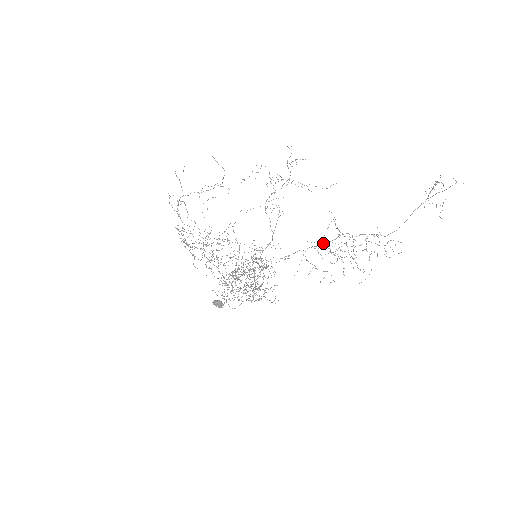
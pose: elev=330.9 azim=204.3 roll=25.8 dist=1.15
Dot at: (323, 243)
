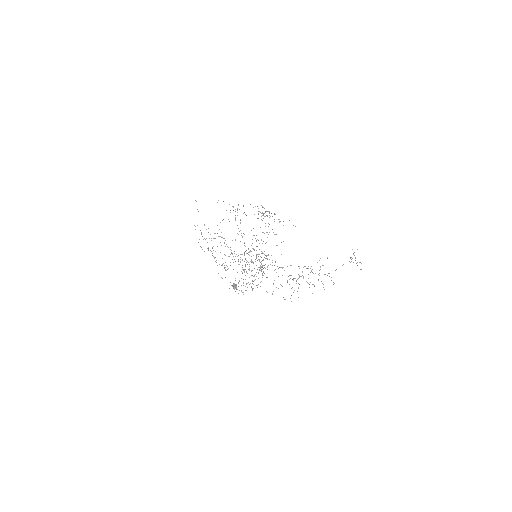
Dot at: (290, 265)
